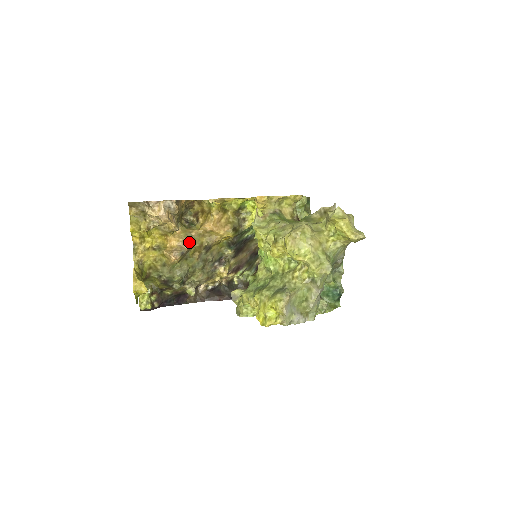
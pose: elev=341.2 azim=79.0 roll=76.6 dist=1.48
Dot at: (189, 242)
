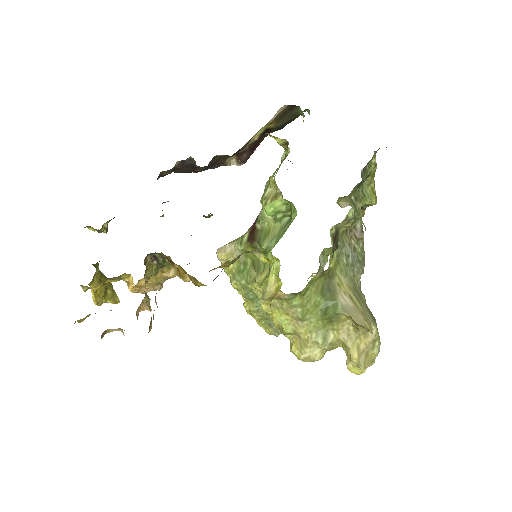
Dot at: occluded
